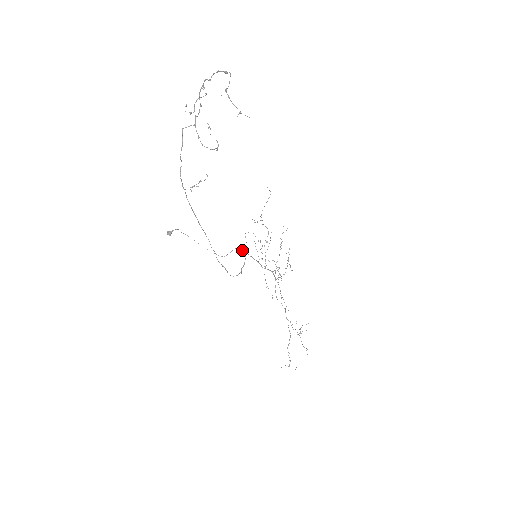
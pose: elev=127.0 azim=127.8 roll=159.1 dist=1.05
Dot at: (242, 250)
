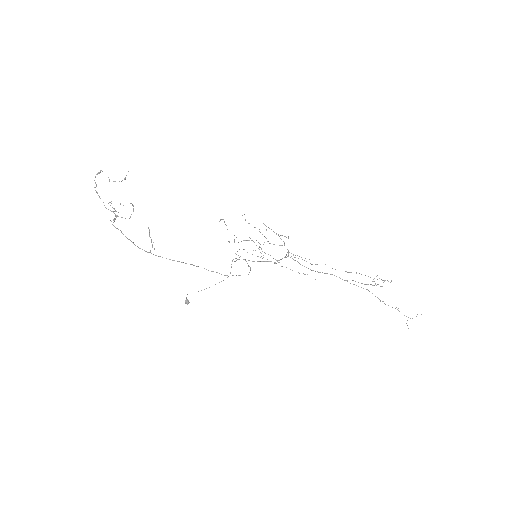
Dot at: (239, 259)
